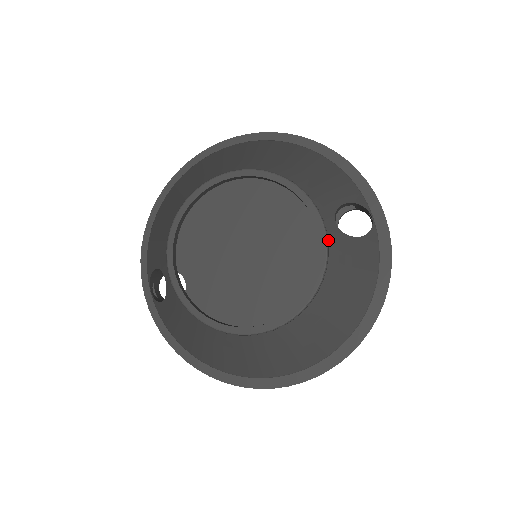
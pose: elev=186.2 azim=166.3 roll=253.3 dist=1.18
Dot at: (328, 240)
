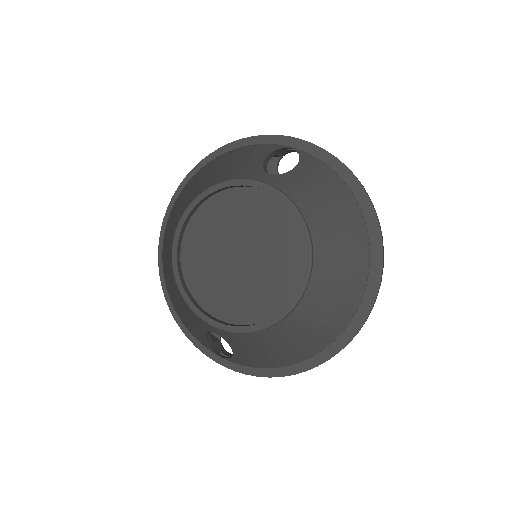
Dot at: (276, 188)
